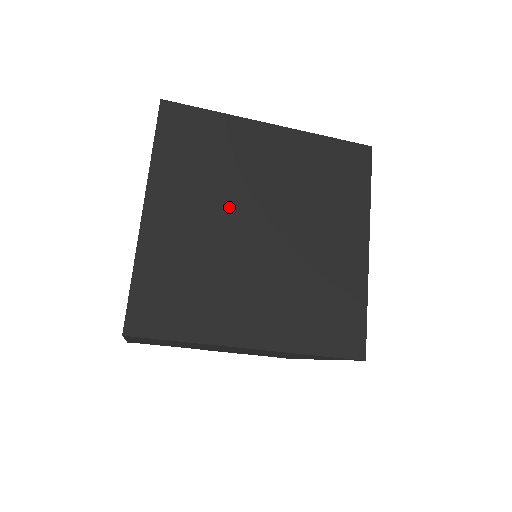
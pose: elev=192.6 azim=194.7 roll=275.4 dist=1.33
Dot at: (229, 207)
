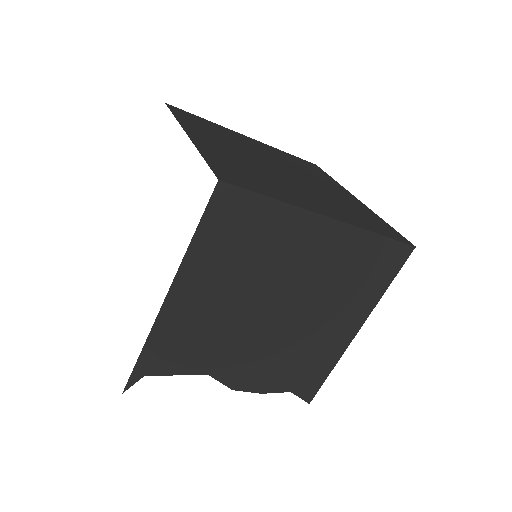
Dot at: (250, 154)
